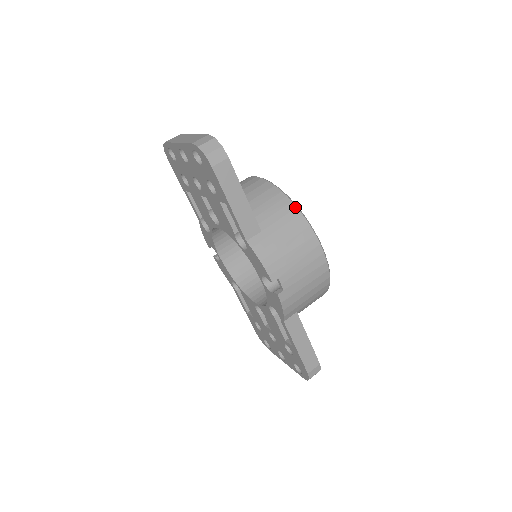
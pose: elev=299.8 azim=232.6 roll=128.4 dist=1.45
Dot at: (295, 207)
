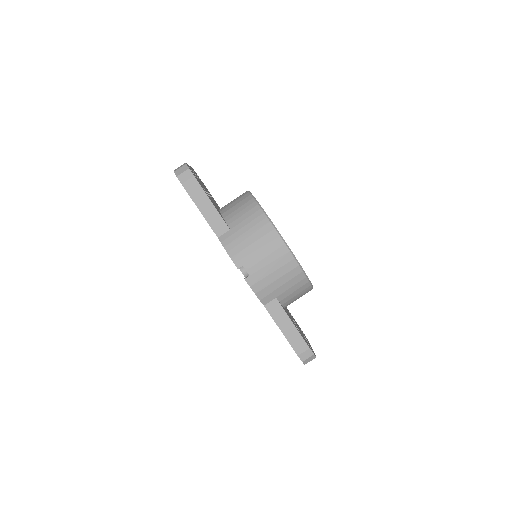
Dot at: (259, 208)
